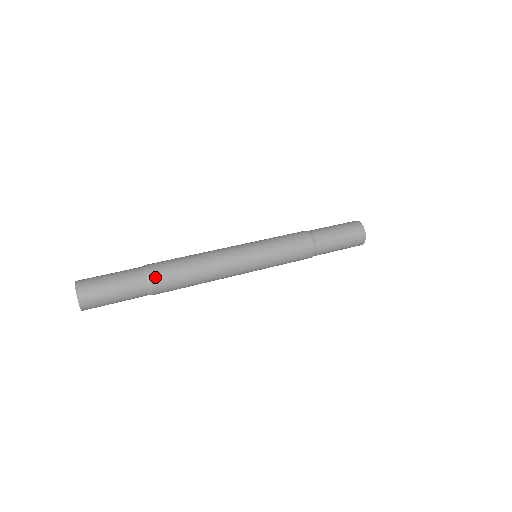
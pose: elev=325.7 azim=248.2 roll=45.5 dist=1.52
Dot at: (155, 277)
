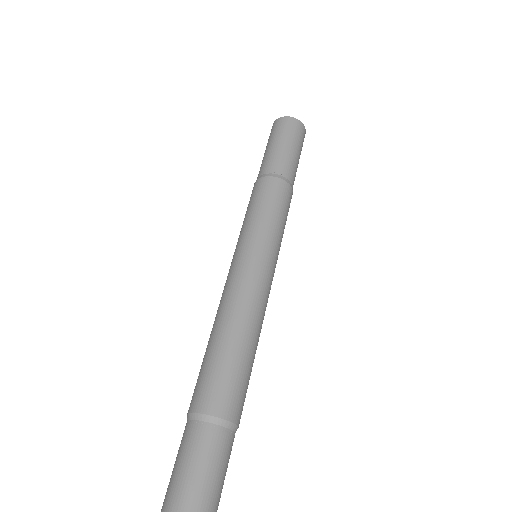
Dot at: (219, 408)
